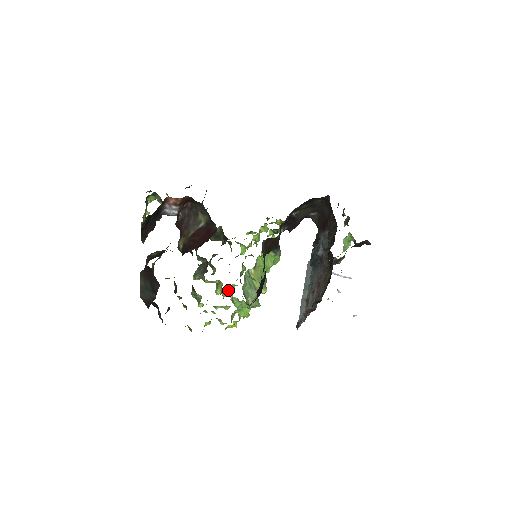
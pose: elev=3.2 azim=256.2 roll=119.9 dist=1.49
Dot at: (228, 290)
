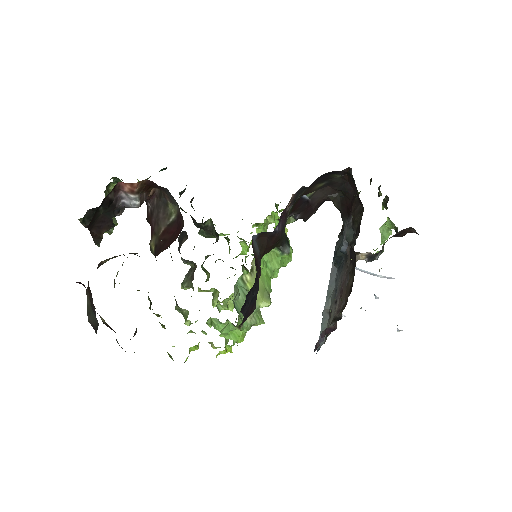
Dot at: (225, 301)
